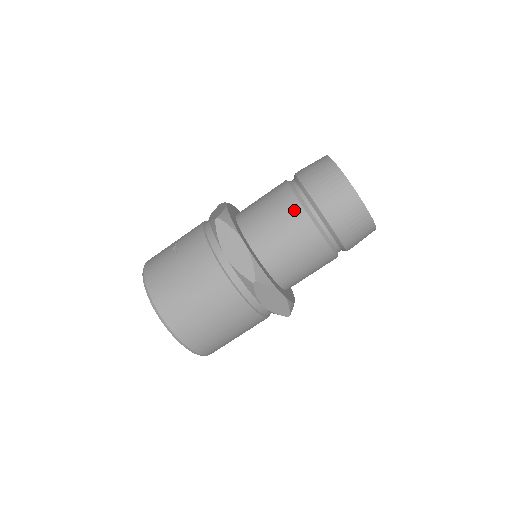
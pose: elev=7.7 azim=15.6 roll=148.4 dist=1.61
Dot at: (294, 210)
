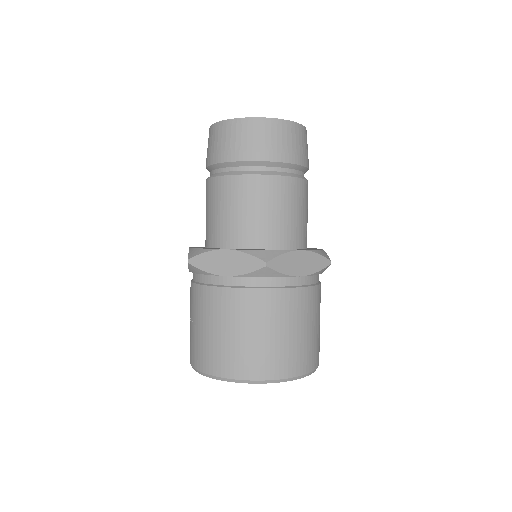
Dot at: (230, 185)
